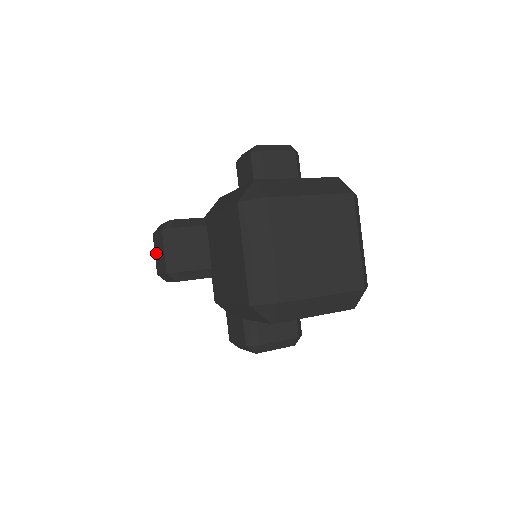
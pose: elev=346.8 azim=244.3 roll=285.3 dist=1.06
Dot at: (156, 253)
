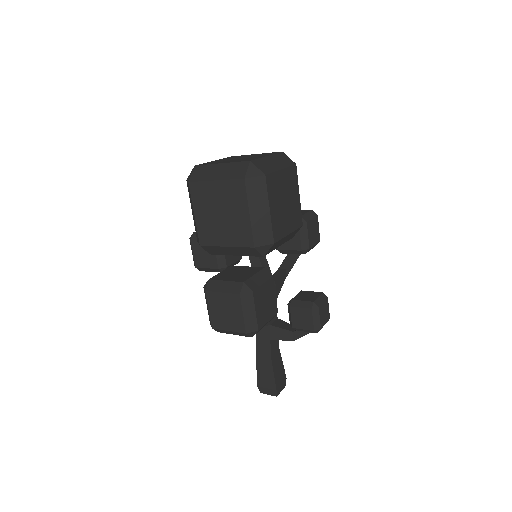
Dot at: occluded
